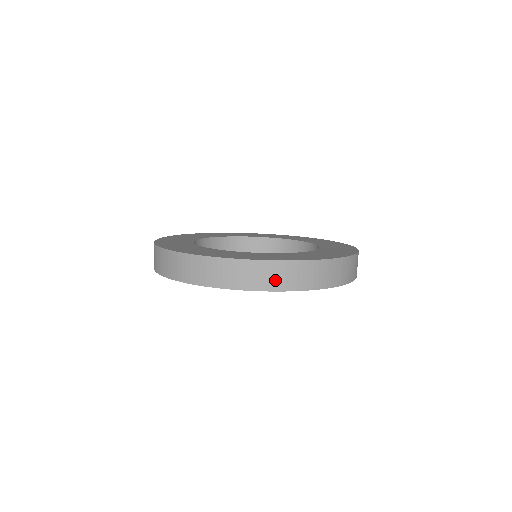
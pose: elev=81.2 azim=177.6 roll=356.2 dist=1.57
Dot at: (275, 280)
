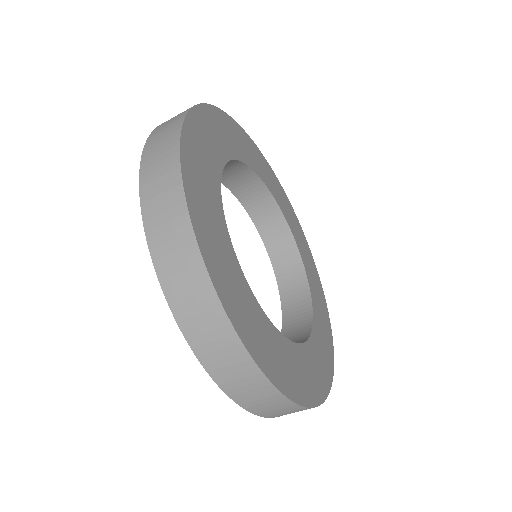
Dot at: occluded
